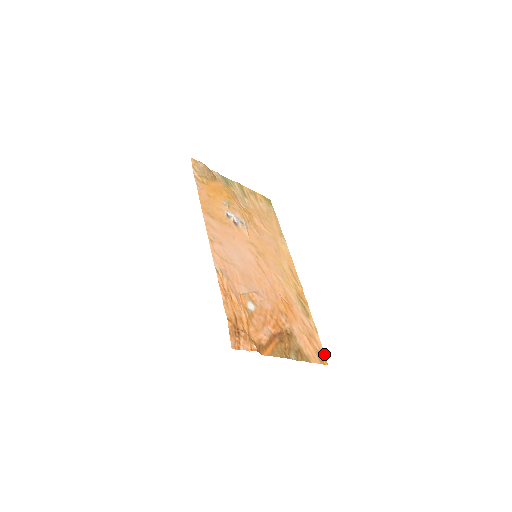
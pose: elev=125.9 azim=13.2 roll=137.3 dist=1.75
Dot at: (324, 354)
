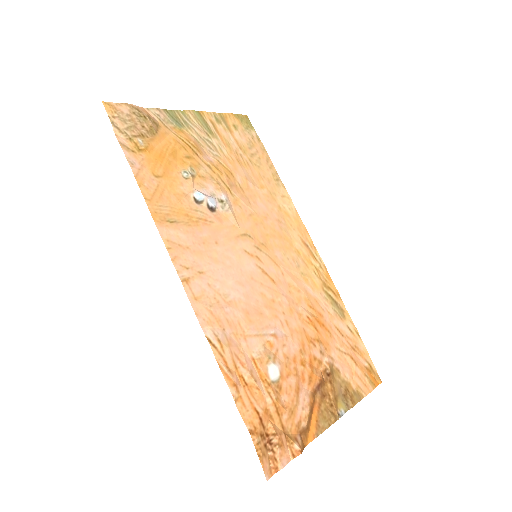
Dot at: (374, 367)
